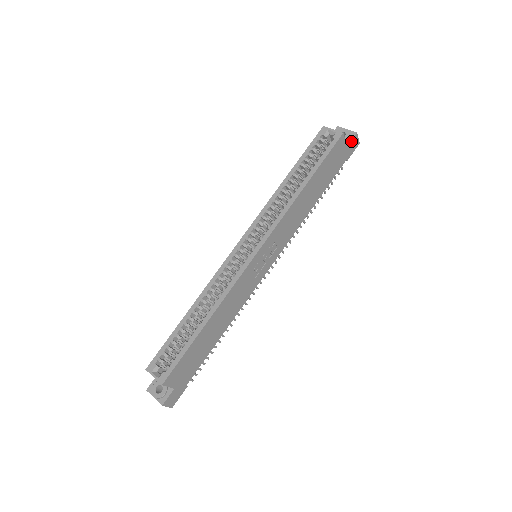
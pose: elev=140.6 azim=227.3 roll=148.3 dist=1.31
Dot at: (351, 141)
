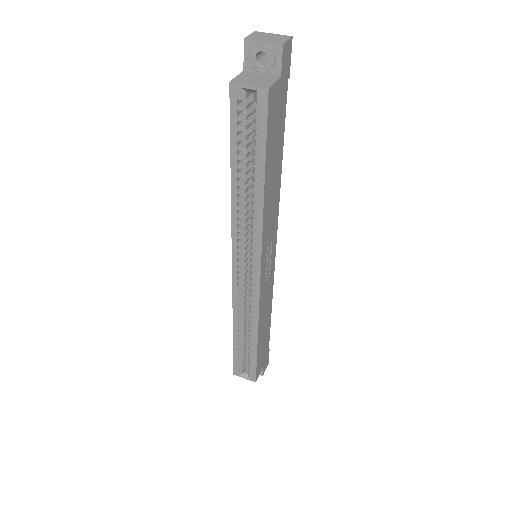
Dot at: (281, 63)
